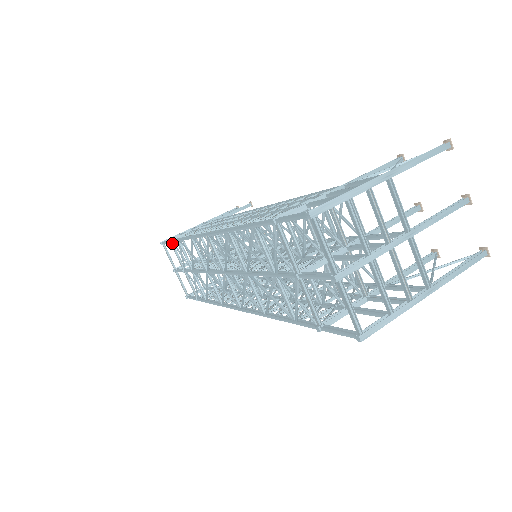
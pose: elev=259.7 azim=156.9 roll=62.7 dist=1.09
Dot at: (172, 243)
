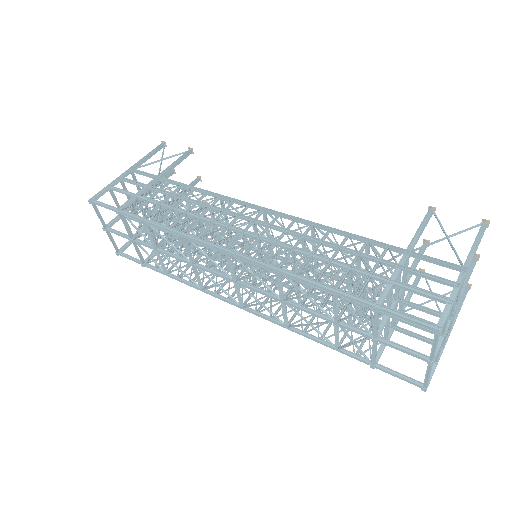
Dot at: (122, 214)
